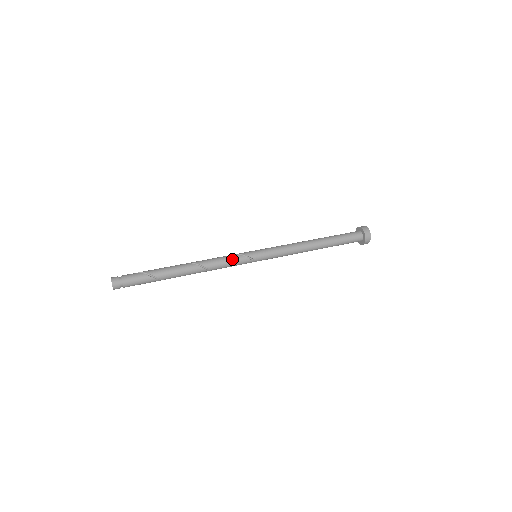
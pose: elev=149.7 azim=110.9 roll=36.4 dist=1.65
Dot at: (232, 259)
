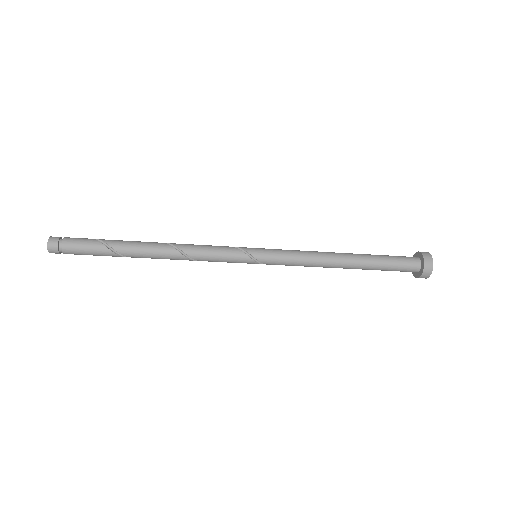
Dot at: (219, 248)
